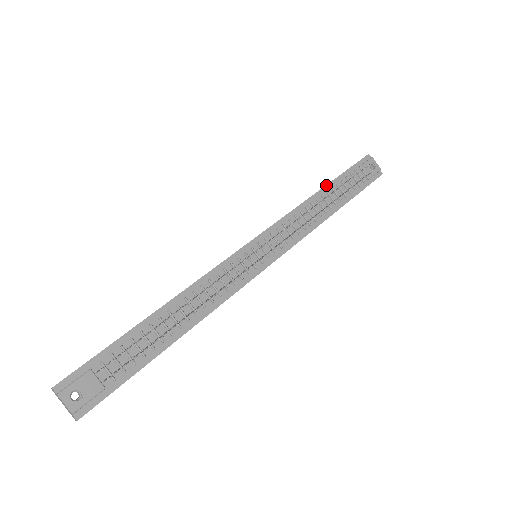
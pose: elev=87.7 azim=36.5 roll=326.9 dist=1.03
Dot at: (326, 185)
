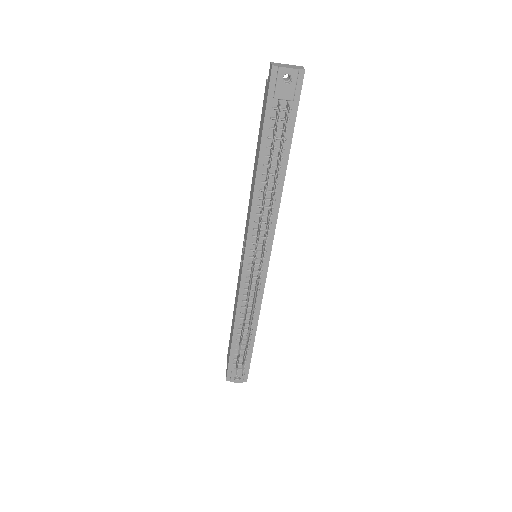
Dot at: (258, 159)
